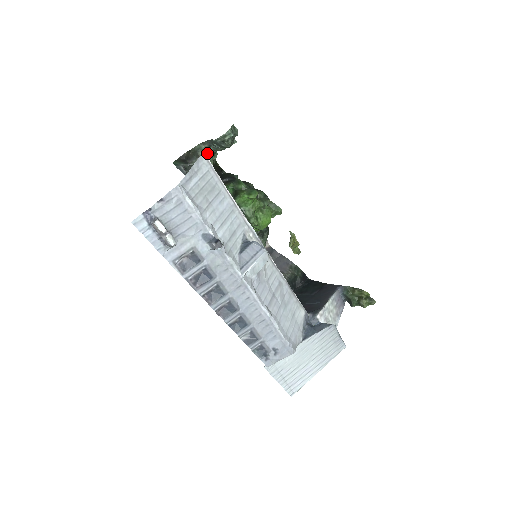
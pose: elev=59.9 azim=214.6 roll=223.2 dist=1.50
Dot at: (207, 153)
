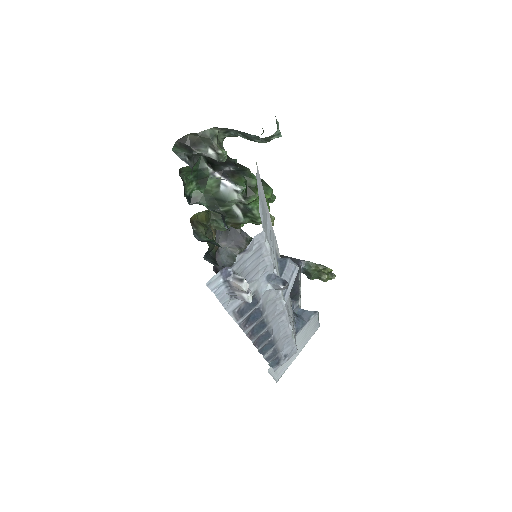
Dot at: (219, 139)
